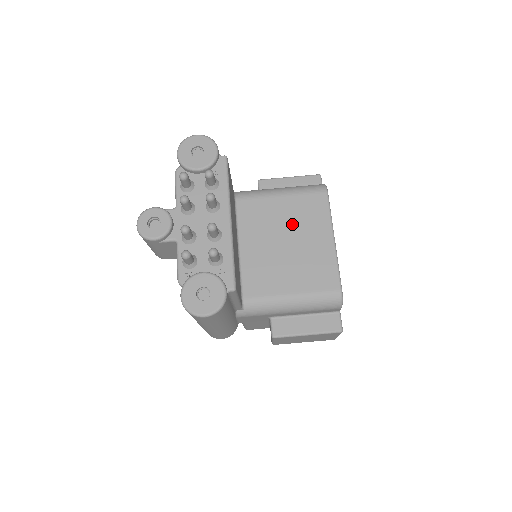
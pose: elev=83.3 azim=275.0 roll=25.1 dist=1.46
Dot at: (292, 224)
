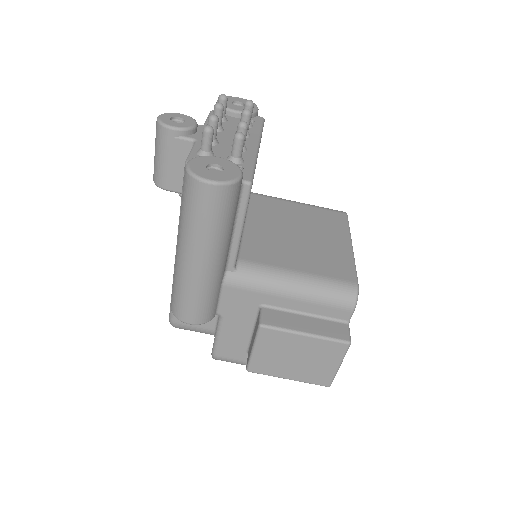
Dot at: (307, 223)
